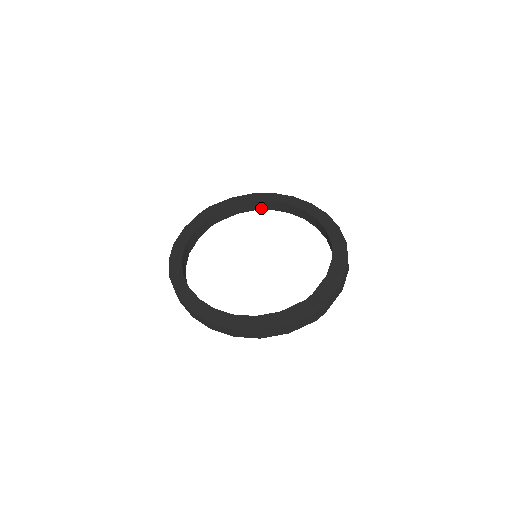
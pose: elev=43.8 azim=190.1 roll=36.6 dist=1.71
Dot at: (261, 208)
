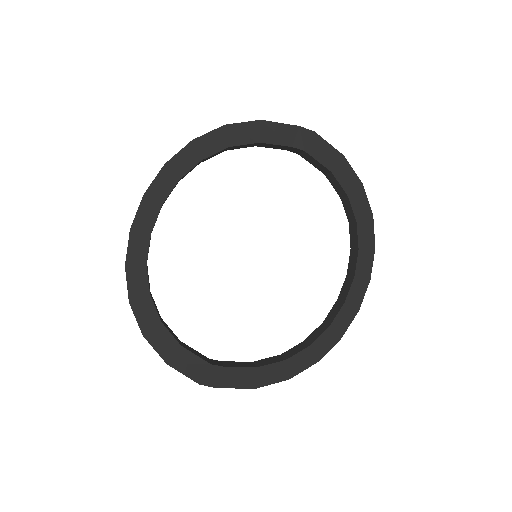
Dot at: (345, 205)
